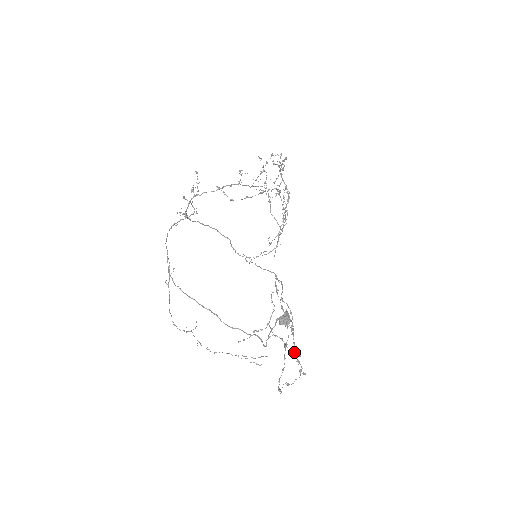
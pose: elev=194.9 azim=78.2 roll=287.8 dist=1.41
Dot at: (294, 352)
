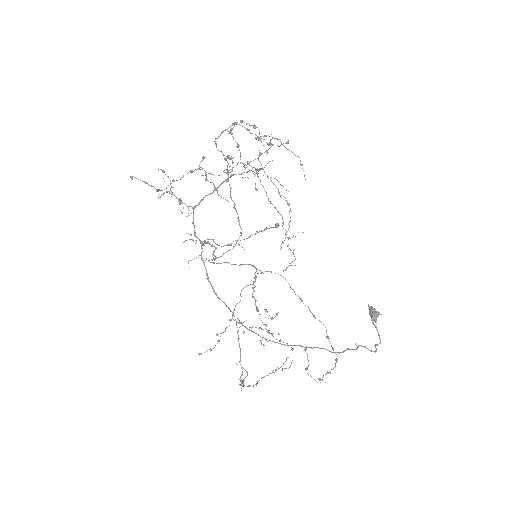
Dot at: occluded
